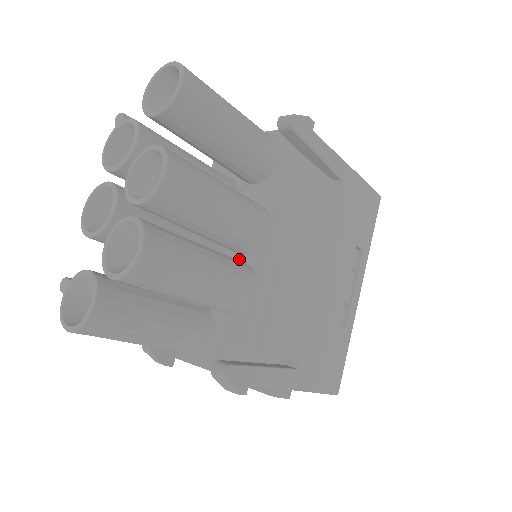
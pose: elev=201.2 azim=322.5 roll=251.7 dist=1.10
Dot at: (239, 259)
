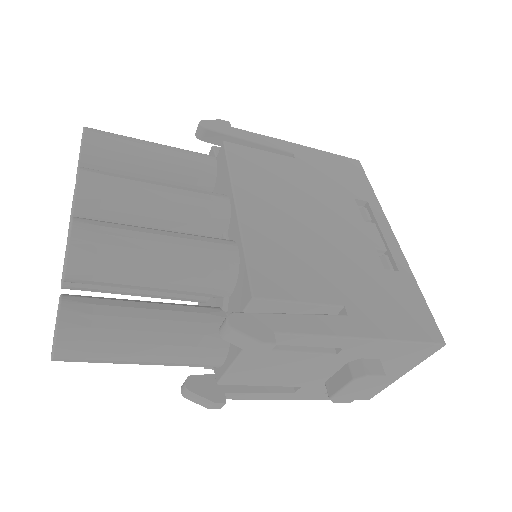
Dot at: occluded
